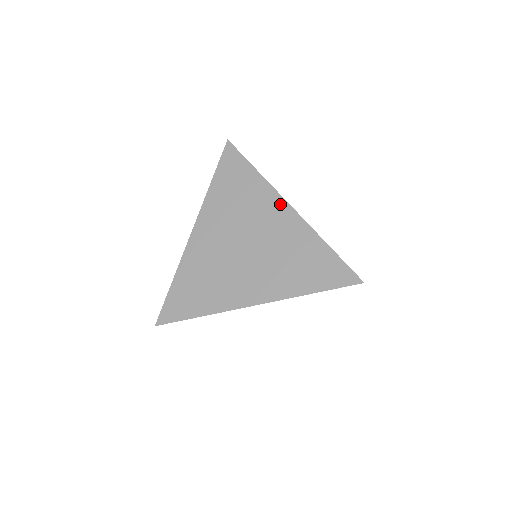
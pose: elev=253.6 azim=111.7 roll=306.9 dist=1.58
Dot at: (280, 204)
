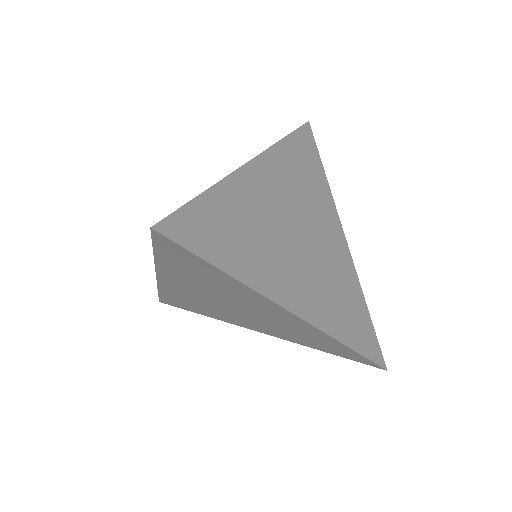
Dot at: (338, 228)
